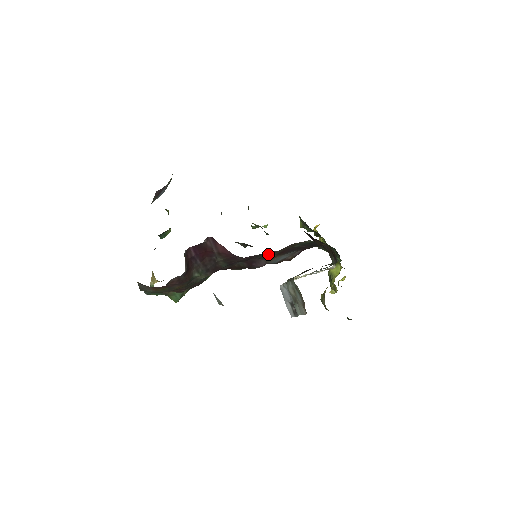
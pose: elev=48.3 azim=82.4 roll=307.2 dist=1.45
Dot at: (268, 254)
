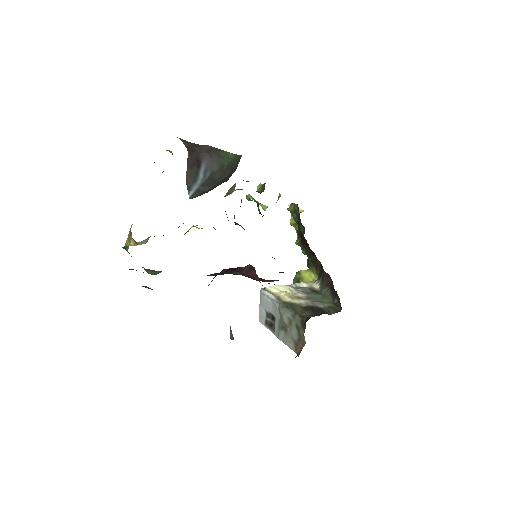
Dot at: occluded
